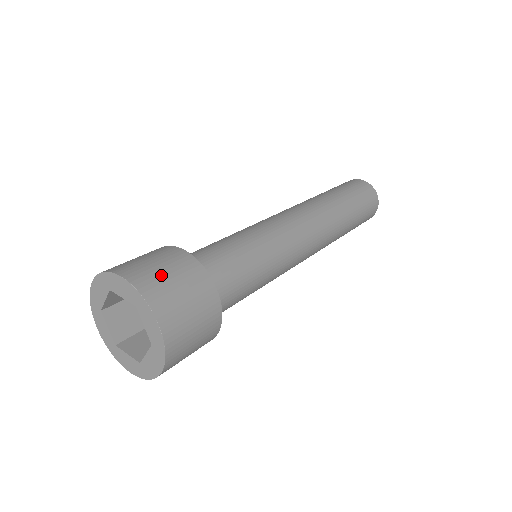
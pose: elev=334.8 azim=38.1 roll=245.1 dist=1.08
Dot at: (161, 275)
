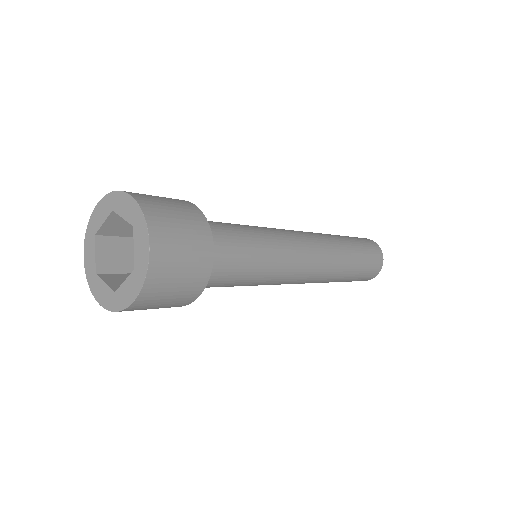
Dot at: occluded
